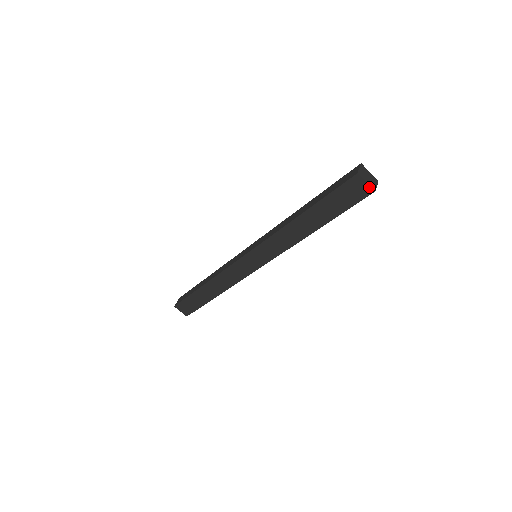
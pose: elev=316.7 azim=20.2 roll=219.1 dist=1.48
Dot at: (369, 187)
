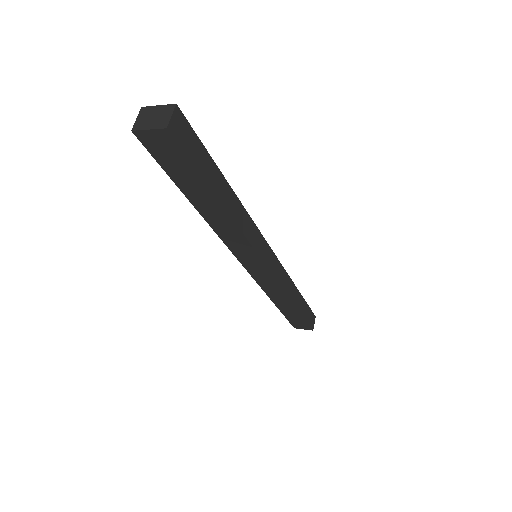
Dot at: (158, 131)
